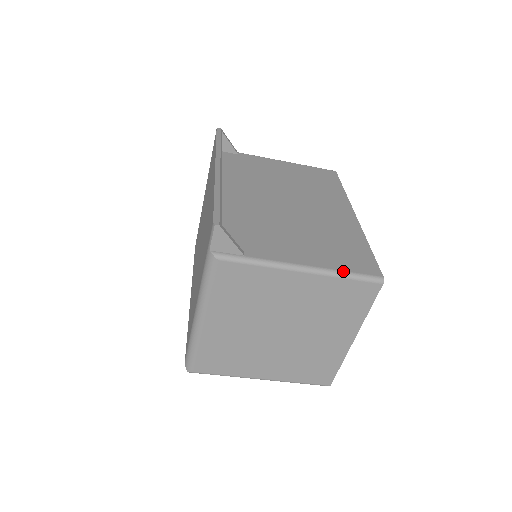
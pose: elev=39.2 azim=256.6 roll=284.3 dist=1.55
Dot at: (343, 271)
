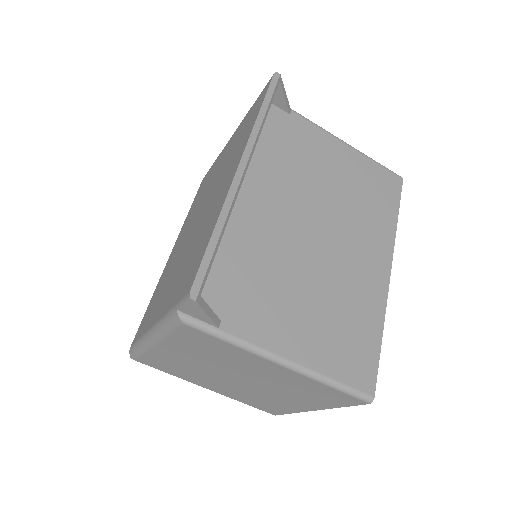
Dot at: (331, 378)
